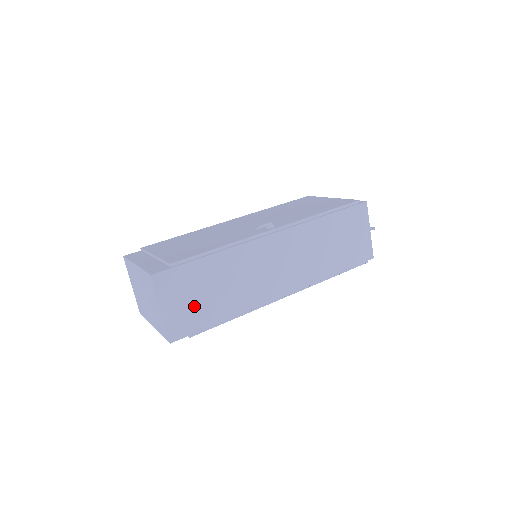
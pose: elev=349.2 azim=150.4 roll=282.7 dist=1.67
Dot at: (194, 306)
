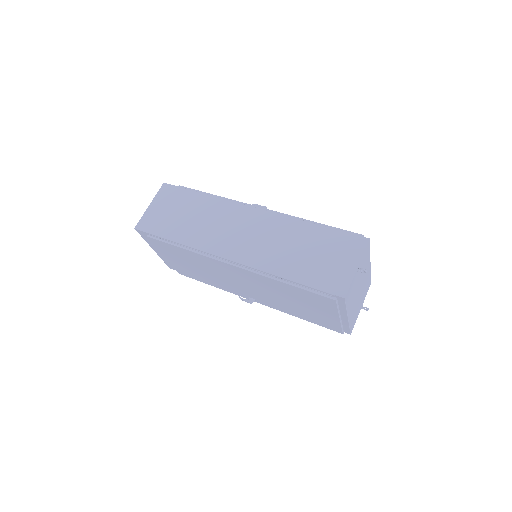
Dot at: (167, 217)
